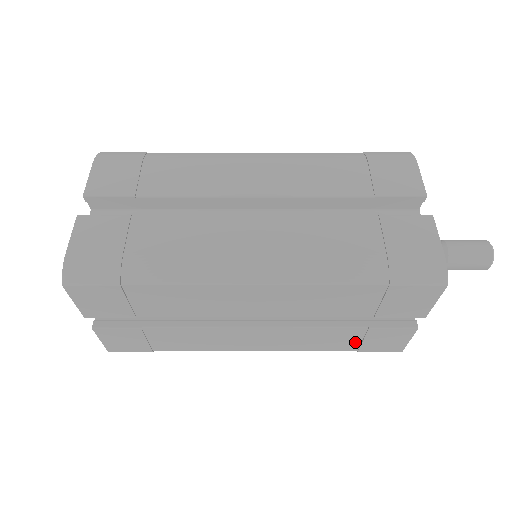
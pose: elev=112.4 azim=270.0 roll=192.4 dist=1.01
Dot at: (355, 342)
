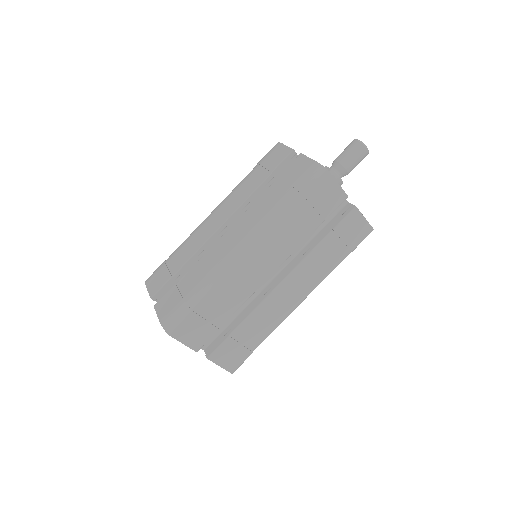
Dot at: (341, 246)
